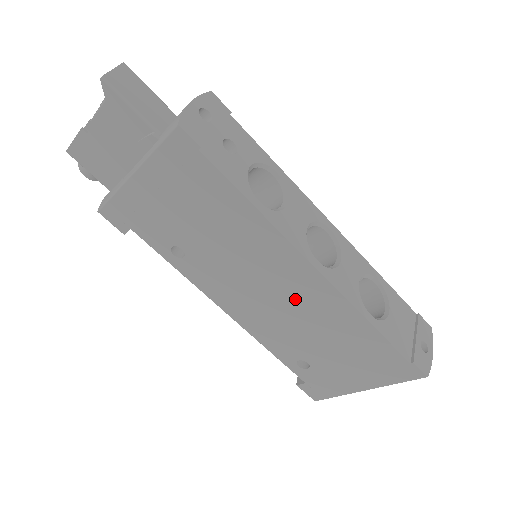
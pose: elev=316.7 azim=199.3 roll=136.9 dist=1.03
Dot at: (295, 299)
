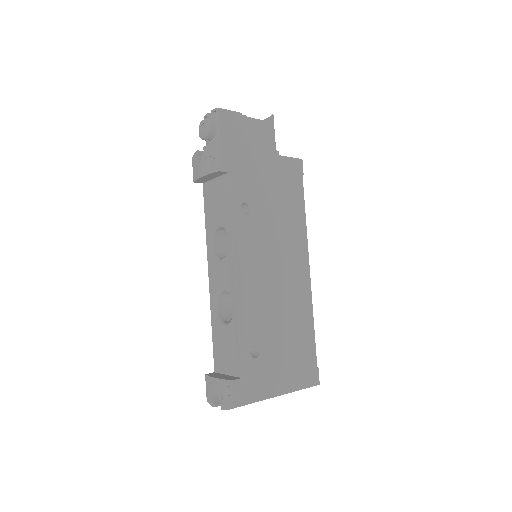
Dot at: (288, 286)
